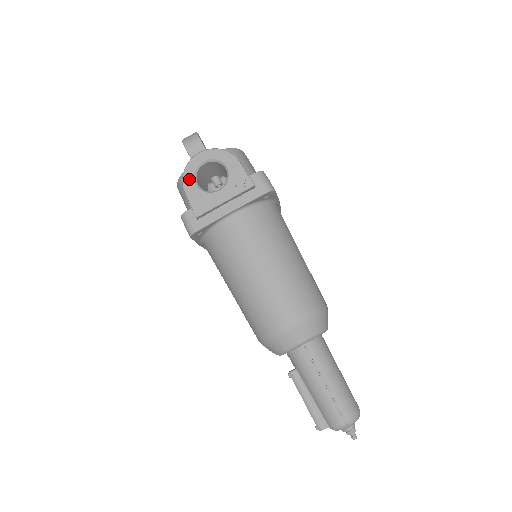
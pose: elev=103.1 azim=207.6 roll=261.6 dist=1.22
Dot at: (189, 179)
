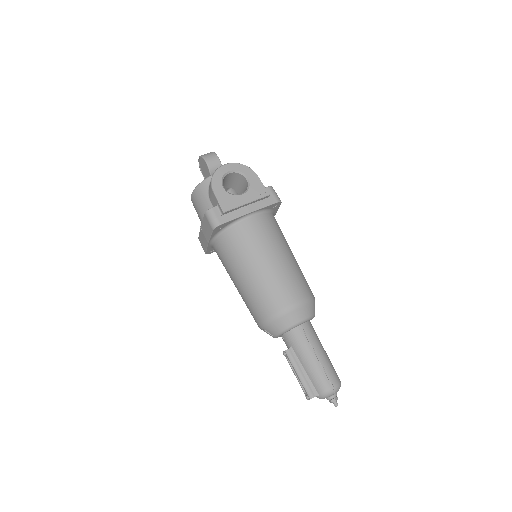
Dot at: (217, 182)
